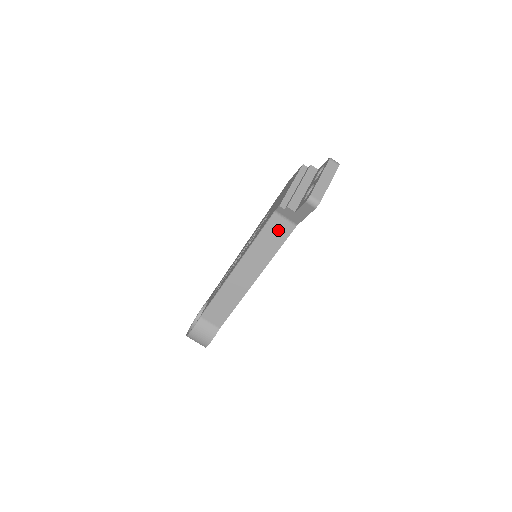
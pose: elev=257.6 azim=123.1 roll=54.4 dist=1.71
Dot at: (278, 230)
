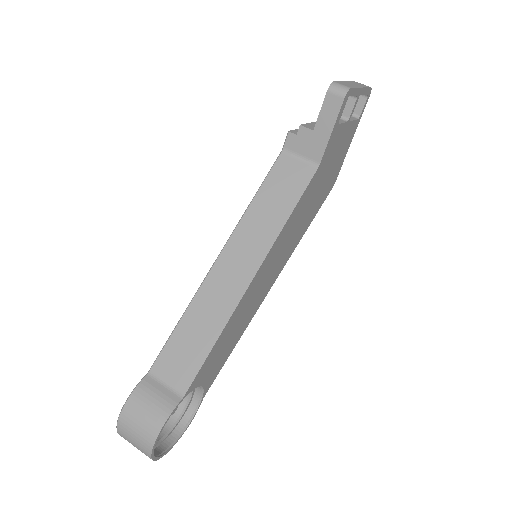
Dot at: (289, 179)
